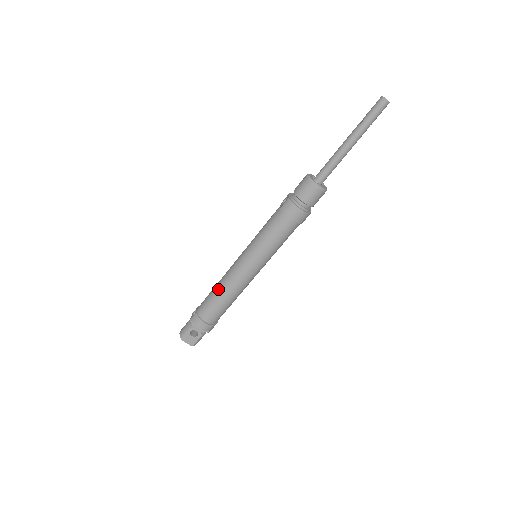
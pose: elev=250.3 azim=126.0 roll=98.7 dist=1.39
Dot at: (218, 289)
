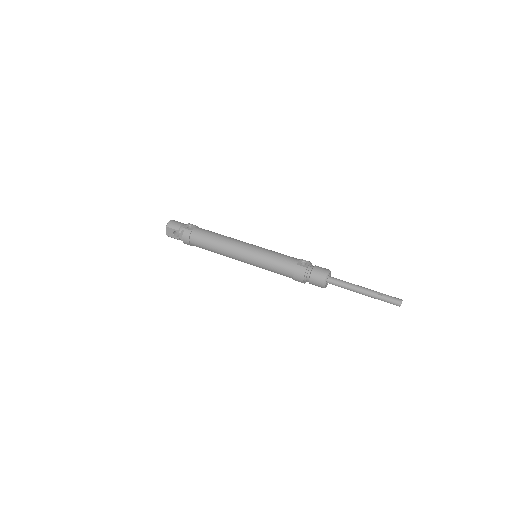
Dot at: (218, 241)
